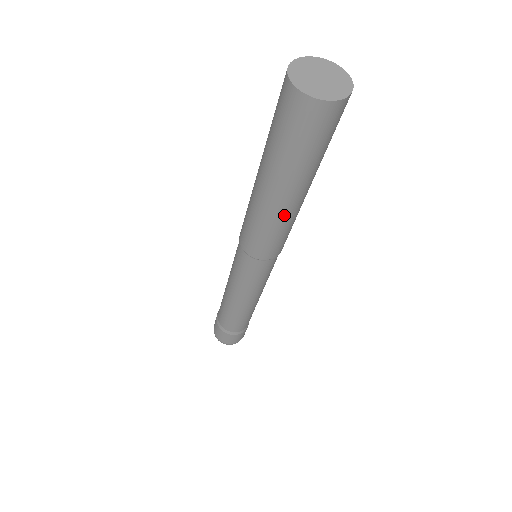
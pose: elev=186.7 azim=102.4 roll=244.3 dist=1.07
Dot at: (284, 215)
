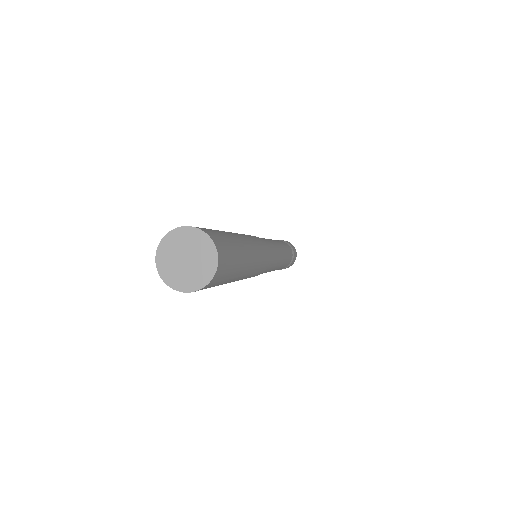
Dot at: occluded
